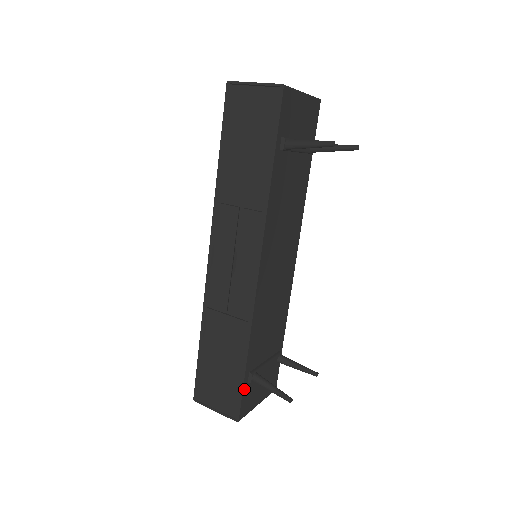
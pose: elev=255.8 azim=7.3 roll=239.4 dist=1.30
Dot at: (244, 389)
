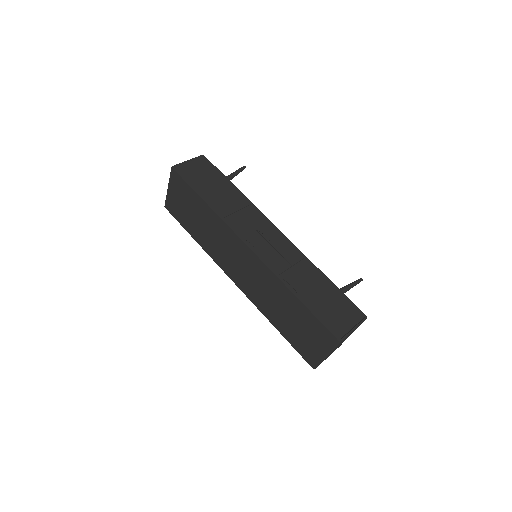
Dot at: (345, 297)
